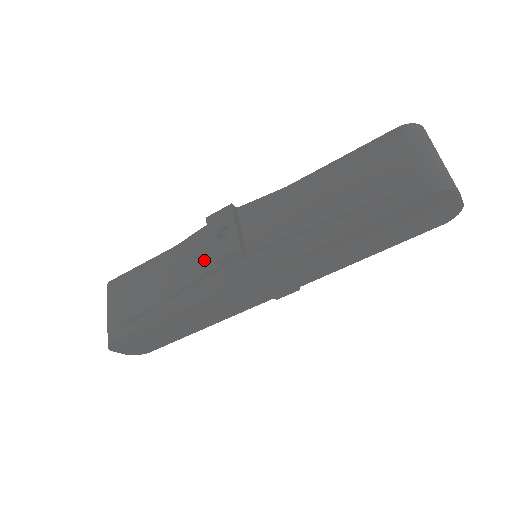
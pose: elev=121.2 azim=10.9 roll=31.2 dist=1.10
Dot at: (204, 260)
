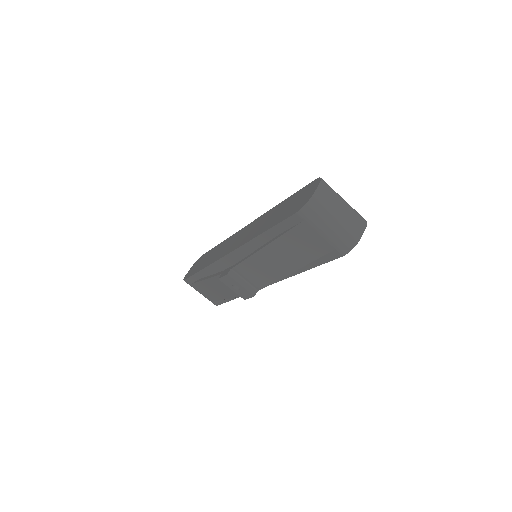
Dot at: occluded
